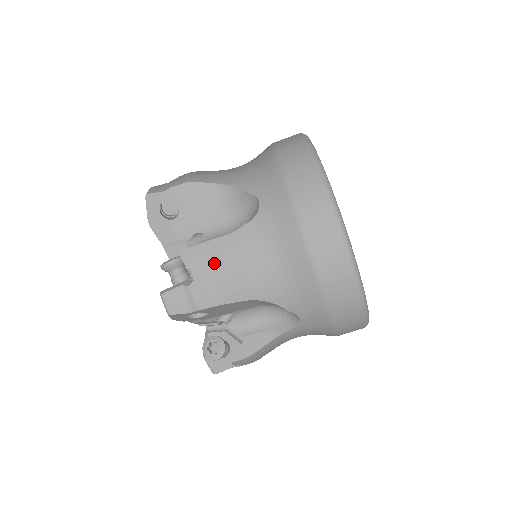
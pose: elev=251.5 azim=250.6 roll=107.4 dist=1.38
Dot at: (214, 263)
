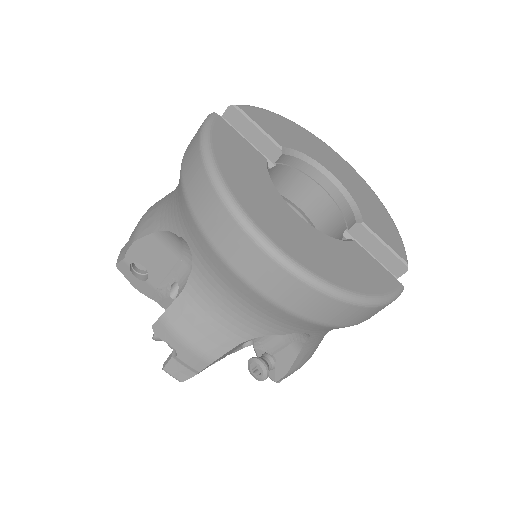
Dot at: (182, 329)
